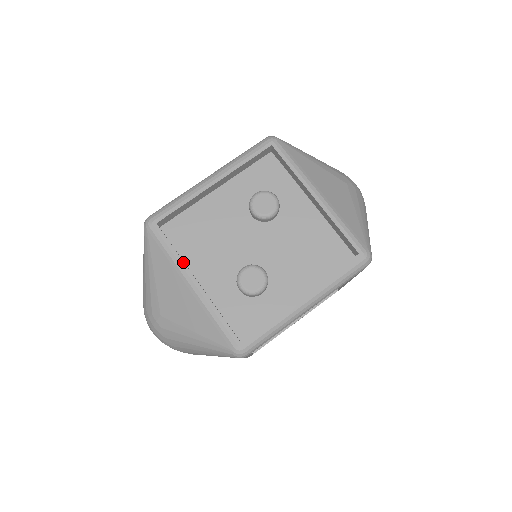
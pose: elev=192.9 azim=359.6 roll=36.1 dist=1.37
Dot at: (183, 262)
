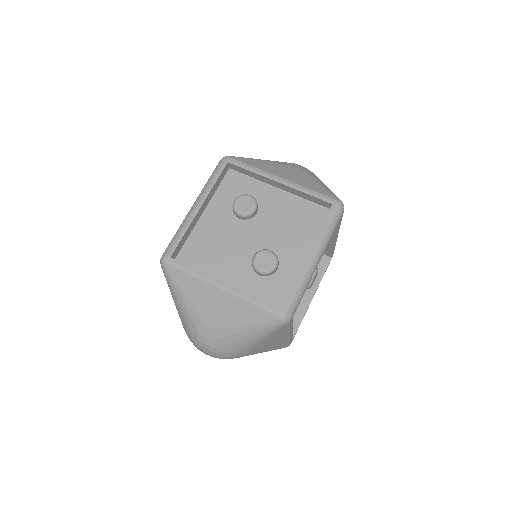
Dot at: (206, 275)
